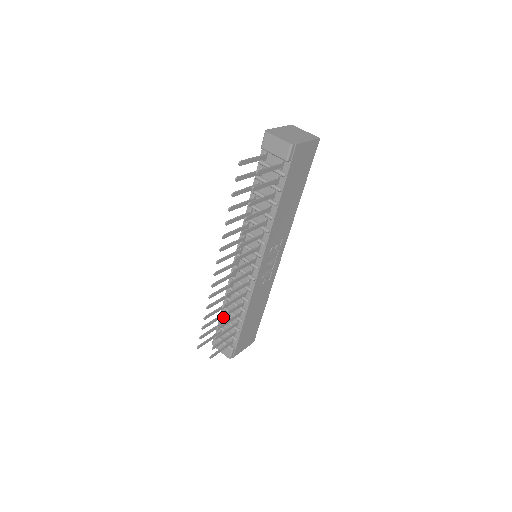
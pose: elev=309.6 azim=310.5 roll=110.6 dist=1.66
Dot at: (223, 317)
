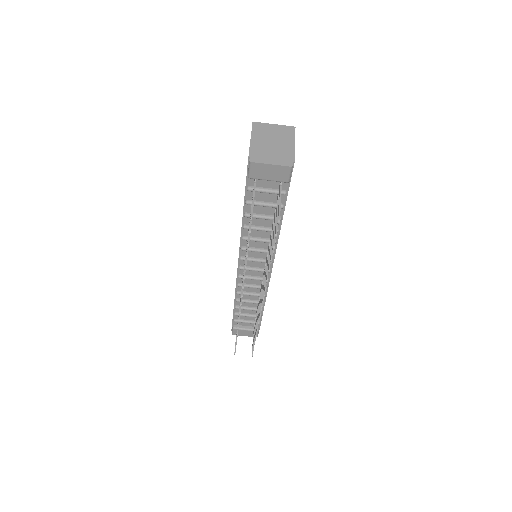
Dot at: (257, 327)
